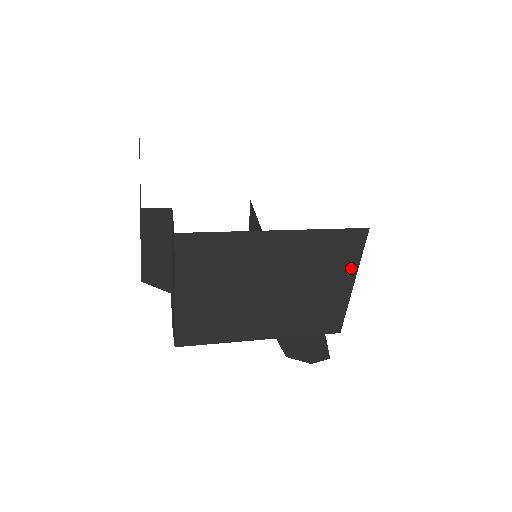
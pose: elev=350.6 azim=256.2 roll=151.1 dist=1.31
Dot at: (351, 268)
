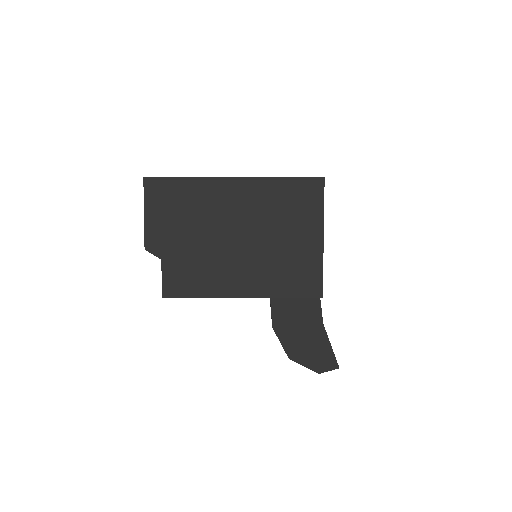
Dot at: (317, 219)
